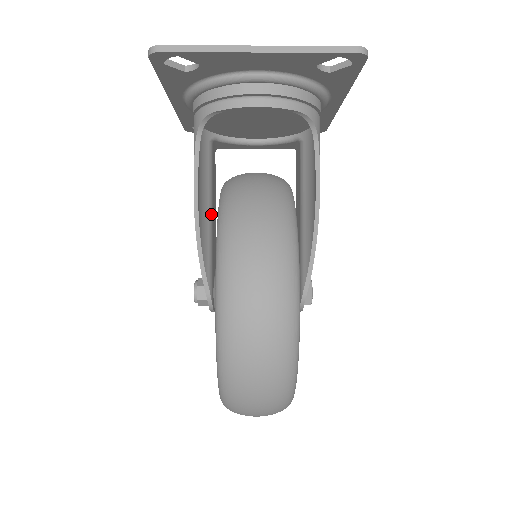
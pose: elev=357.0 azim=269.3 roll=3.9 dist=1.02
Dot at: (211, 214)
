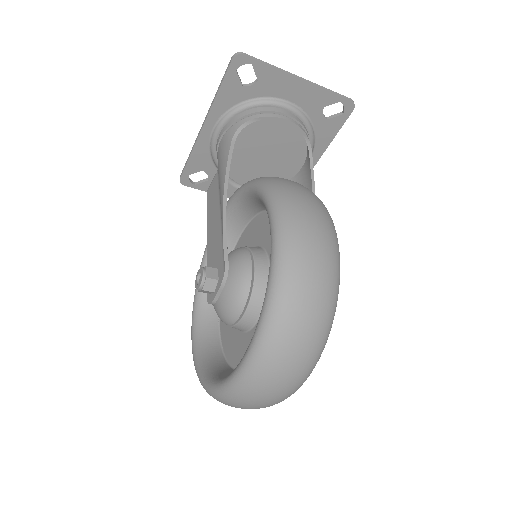
Dot at: occluded
